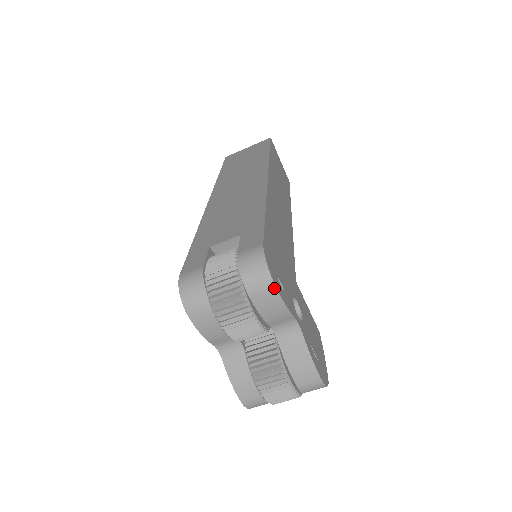
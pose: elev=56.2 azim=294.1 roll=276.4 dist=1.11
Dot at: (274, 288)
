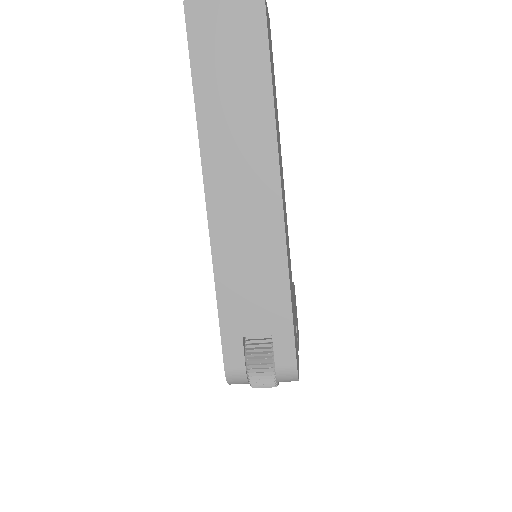
Dot at: occluded
